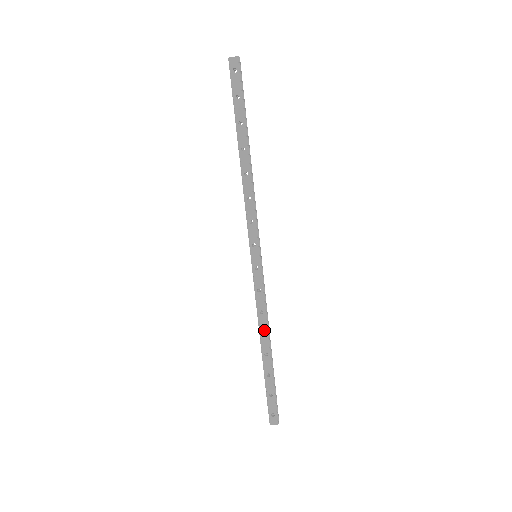
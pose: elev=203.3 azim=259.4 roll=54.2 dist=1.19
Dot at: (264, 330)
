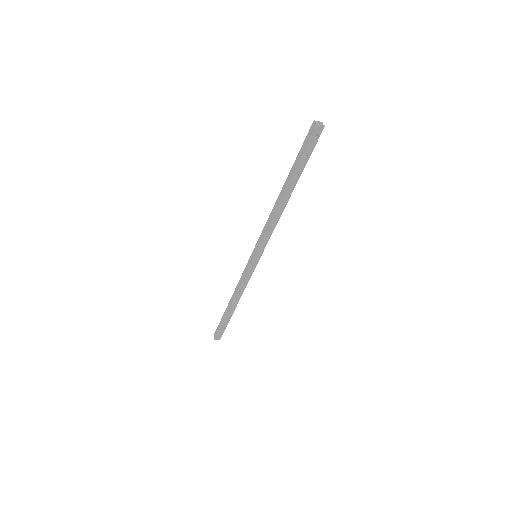
Dot at: (239, 297)
